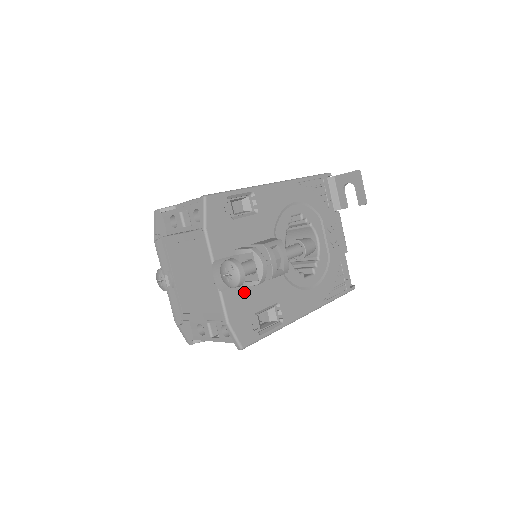
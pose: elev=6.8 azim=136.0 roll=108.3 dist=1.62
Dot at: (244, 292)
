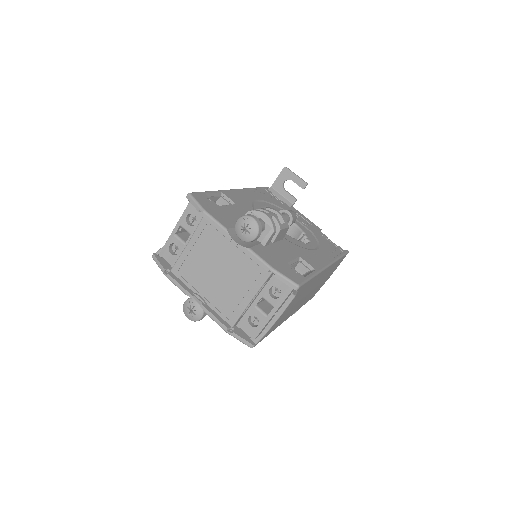
Dot at: (267, 249)
